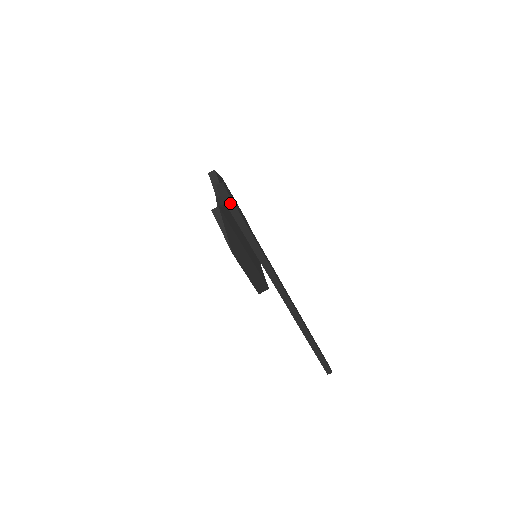
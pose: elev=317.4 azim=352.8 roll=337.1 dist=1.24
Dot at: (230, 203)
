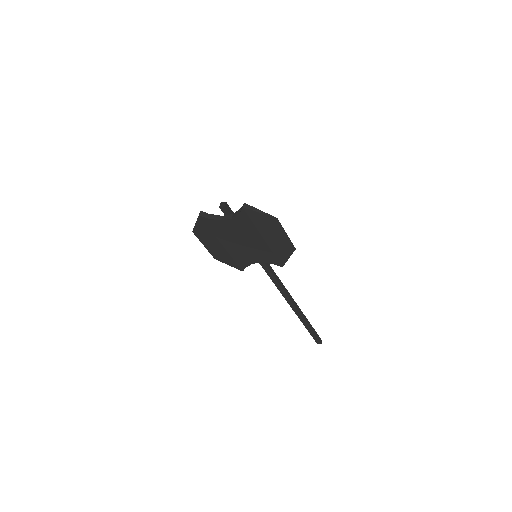
Dot at: occluded
